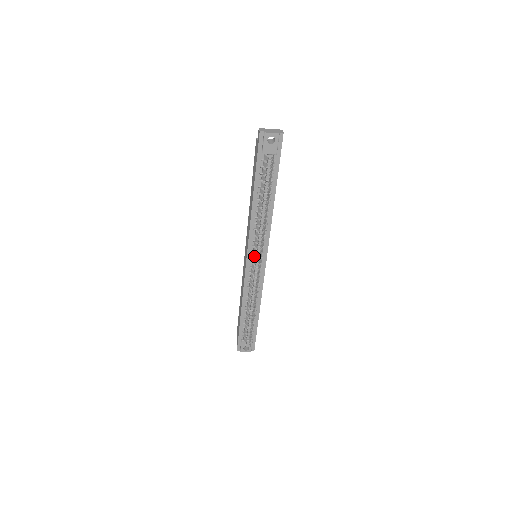
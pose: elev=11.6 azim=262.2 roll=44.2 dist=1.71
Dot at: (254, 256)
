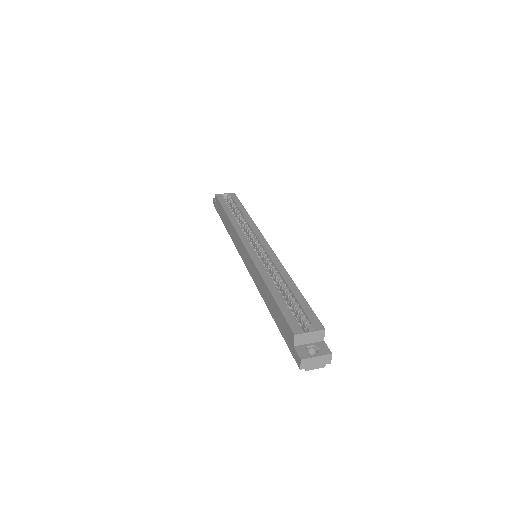
Dot at: occluded
